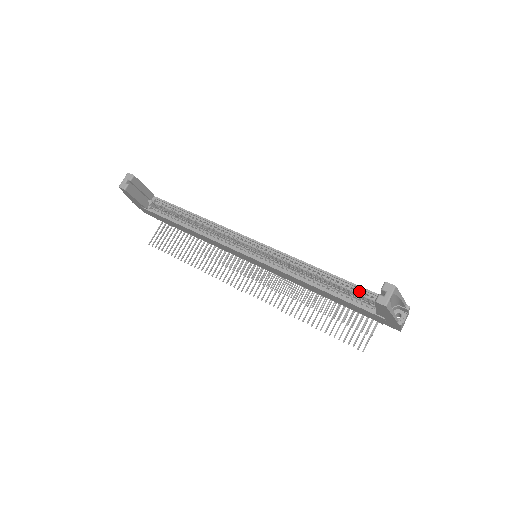
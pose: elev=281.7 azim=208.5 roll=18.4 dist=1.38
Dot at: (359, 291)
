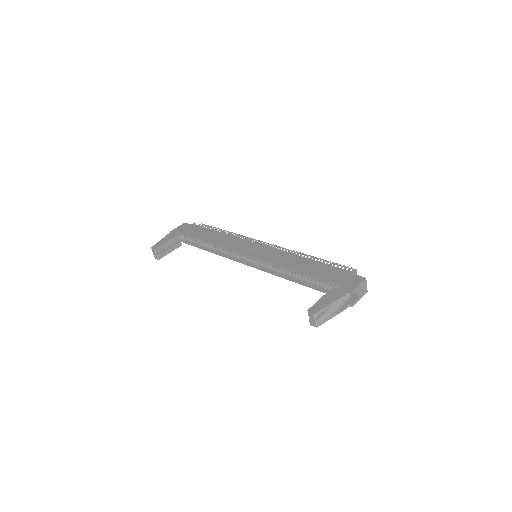
Dot at: (319, 280)
